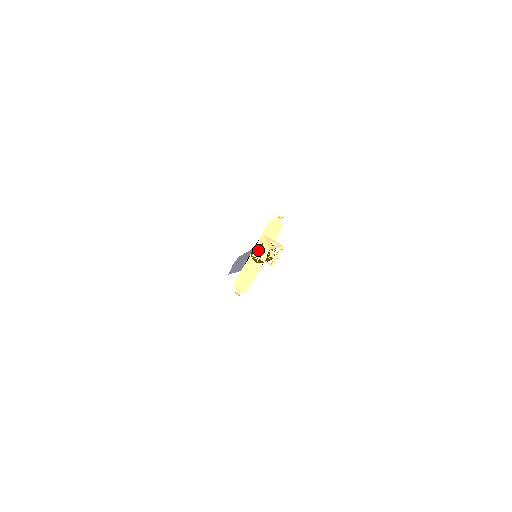
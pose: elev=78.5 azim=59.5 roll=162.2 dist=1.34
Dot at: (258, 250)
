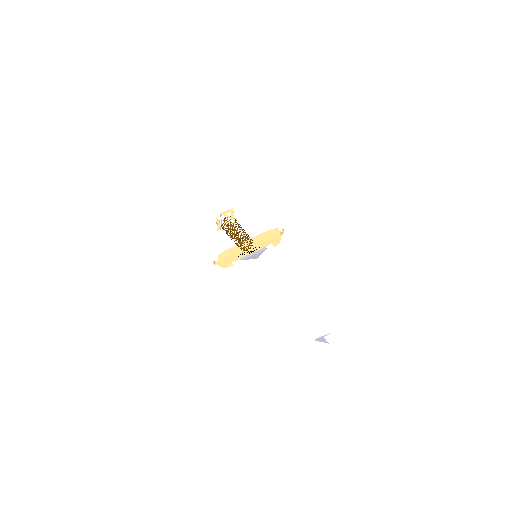
Dot at: (220, 214)
